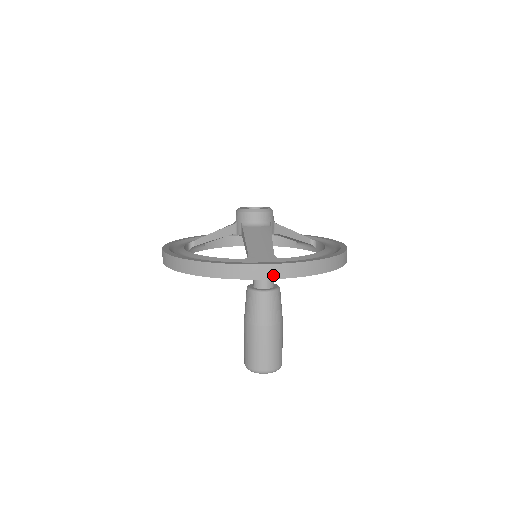
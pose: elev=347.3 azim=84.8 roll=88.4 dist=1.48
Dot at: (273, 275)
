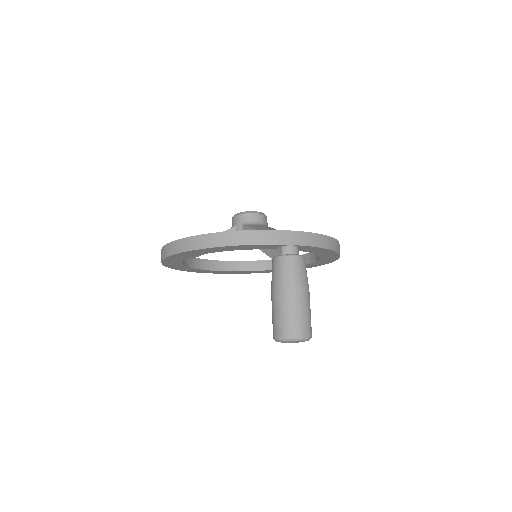
Dot at: (300, 242)
